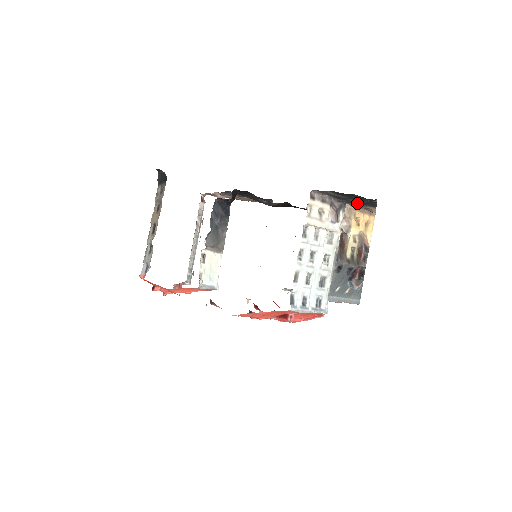
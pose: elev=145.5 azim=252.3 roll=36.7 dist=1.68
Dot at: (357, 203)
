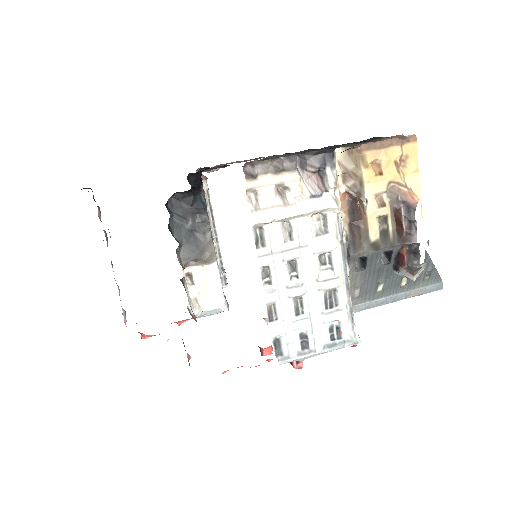
Dot at: (351, 144)
